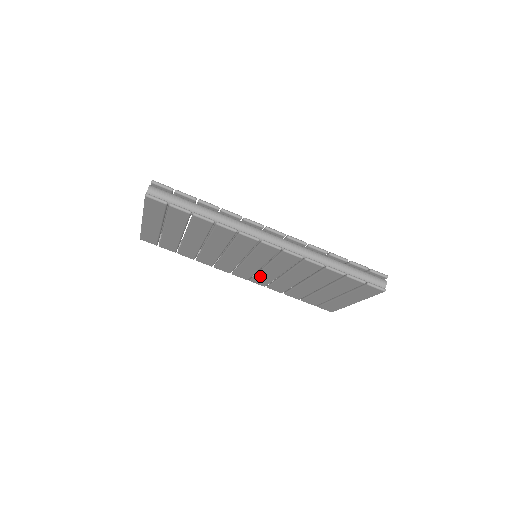
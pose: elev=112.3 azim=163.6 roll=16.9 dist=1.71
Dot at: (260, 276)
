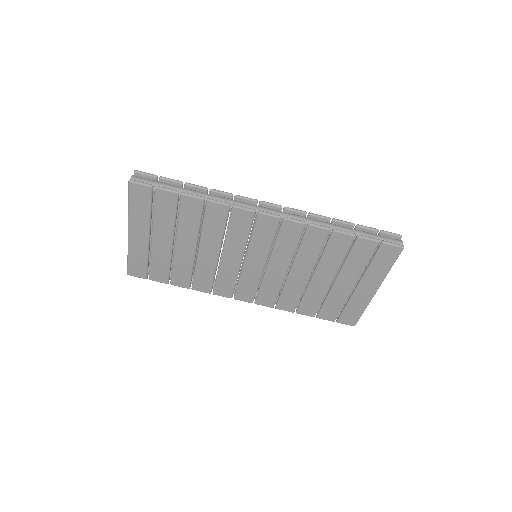
Dot at: (265, 286)
